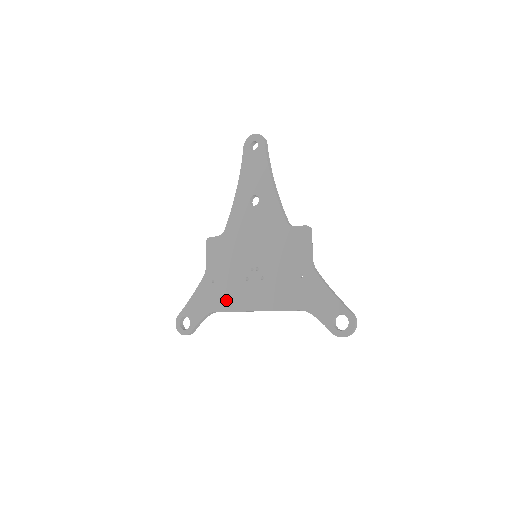
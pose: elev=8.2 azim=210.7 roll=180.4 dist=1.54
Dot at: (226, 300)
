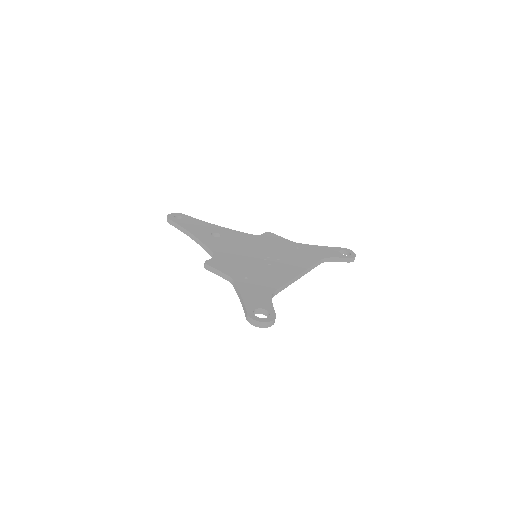
Dot at: (273, 280)
